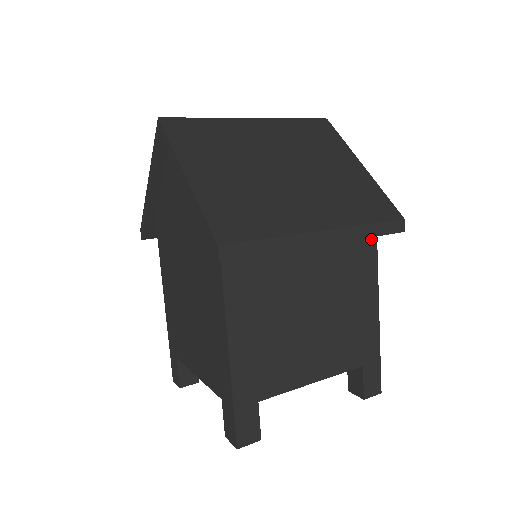
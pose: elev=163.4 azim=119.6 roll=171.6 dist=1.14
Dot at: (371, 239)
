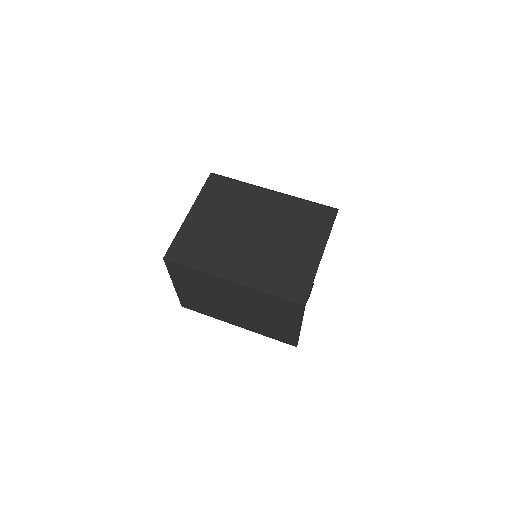
Dot at: occluded
